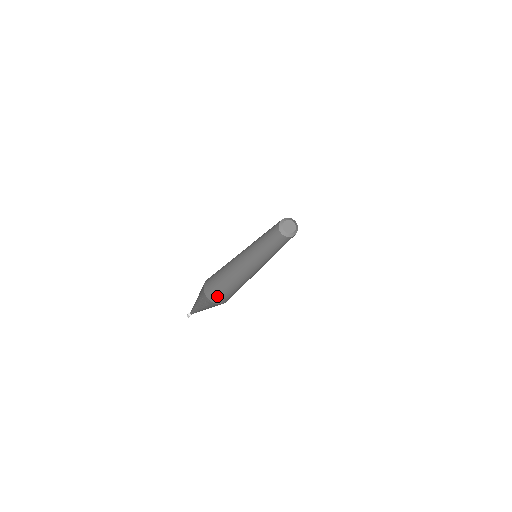
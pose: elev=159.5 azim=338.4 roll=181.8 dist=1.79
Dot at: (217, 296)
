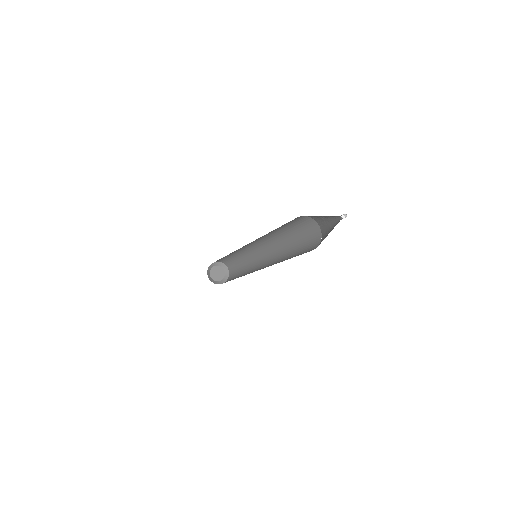
Dot at: occluded
